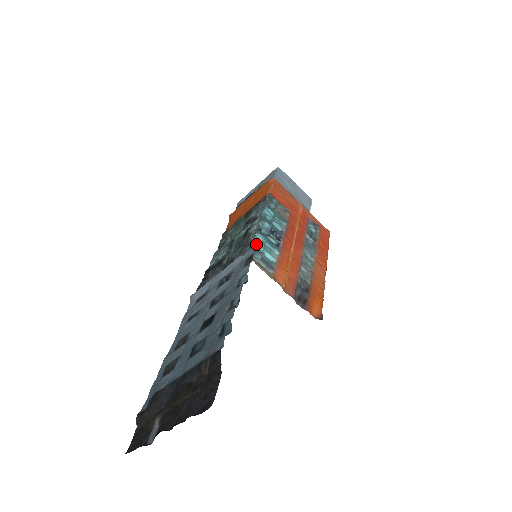
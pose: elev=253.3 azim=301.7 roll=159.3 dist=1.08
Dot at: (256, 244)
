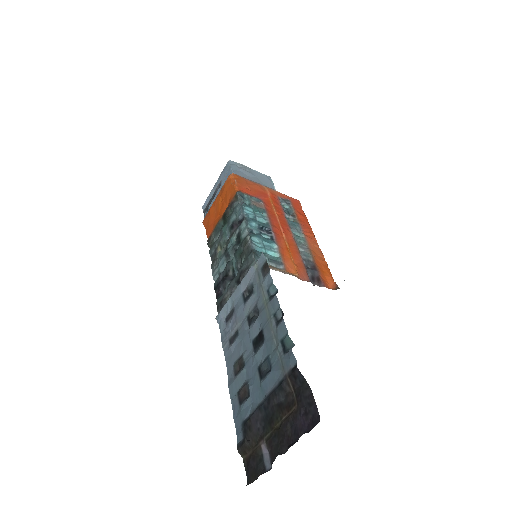
Dot at: (257, 248)
